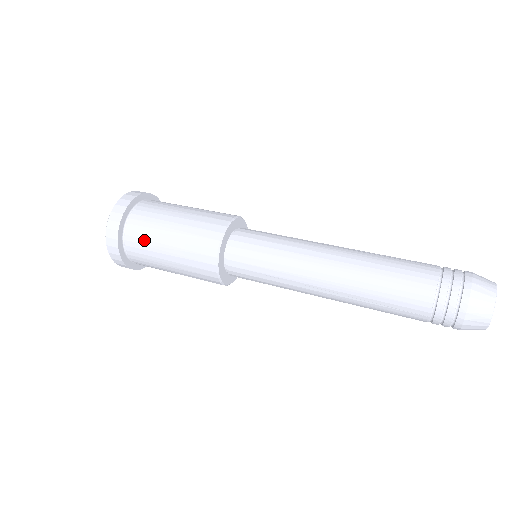
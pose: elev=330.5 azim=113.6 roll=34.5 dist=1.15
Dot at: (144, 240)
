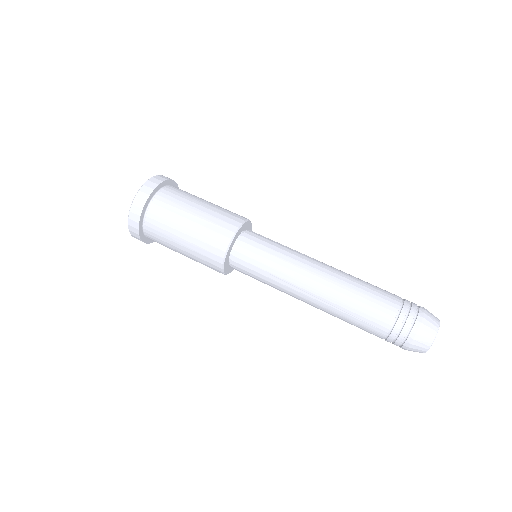
Dot at: (166, 216)
